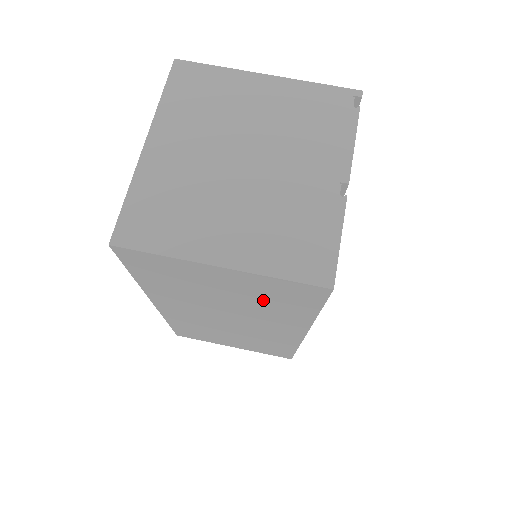
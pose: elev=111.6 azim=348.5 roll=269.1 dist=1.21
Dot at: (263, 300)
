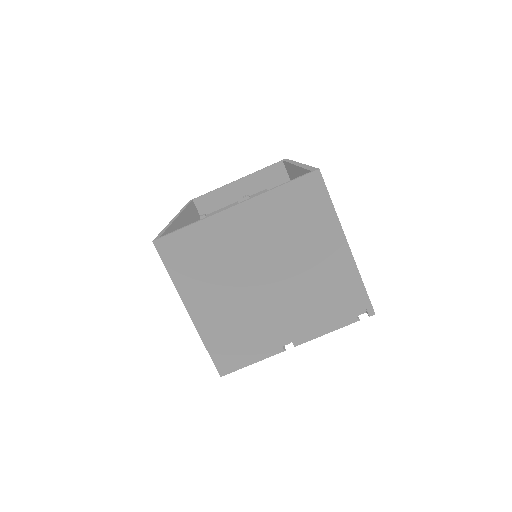
Dot at: occluded
